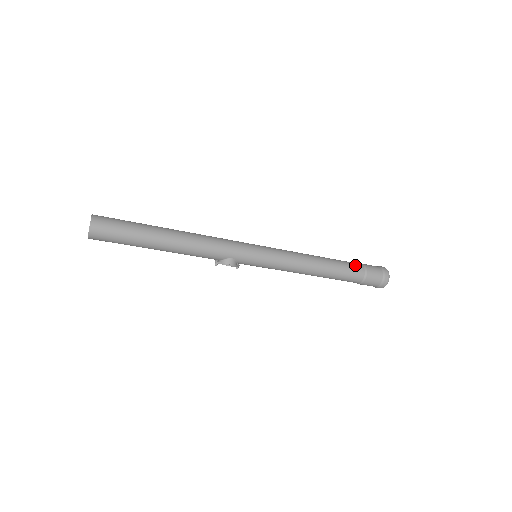
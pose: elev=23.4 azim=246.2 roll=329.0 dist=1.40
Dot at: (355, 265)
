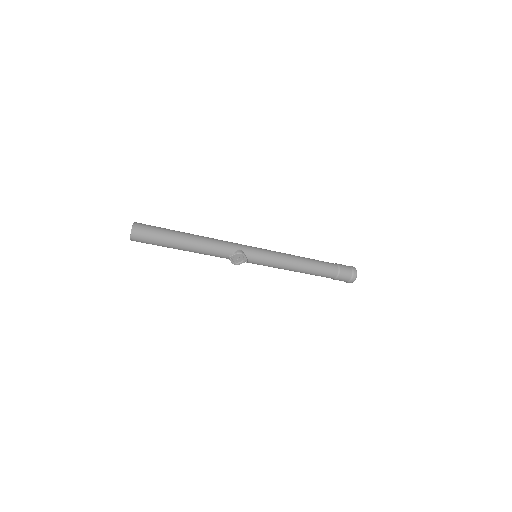
Dot at: occluded
